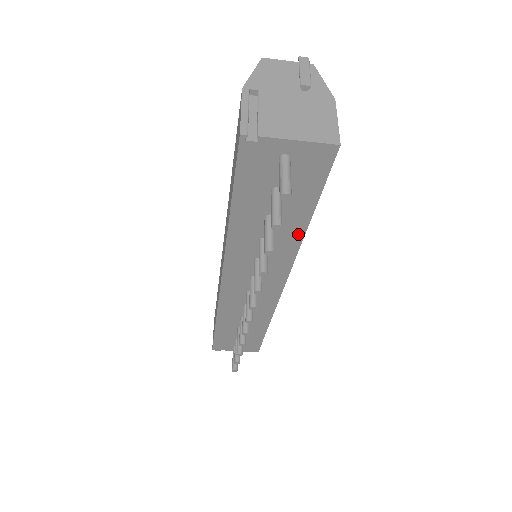
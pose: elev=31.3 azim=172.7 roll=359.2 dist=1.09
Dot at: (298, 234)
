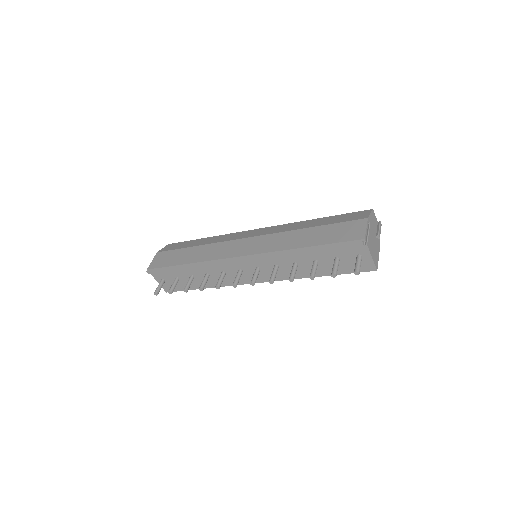
Dot at: occluded
